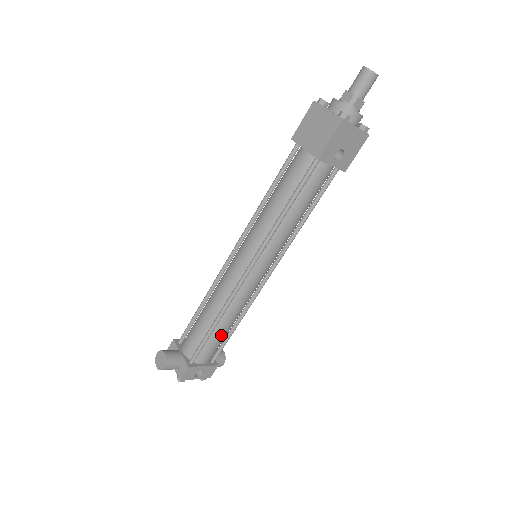
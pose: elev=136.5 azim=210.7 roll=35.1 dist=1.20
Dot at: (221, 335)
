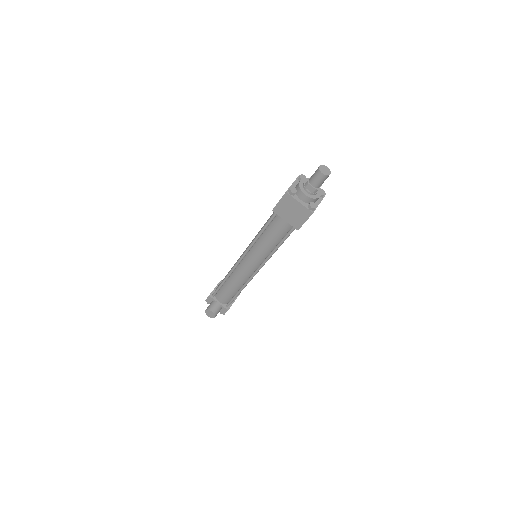
Dot at: occluded
